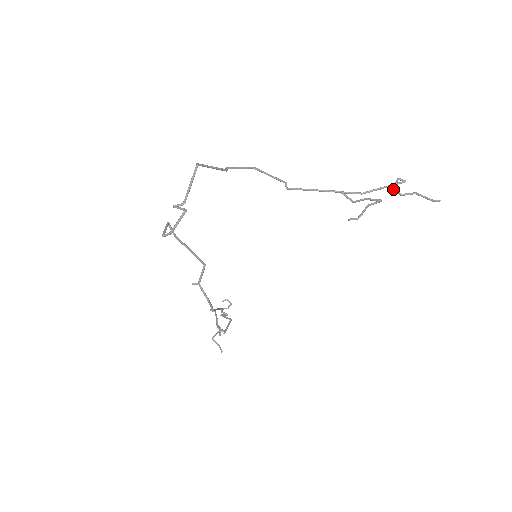
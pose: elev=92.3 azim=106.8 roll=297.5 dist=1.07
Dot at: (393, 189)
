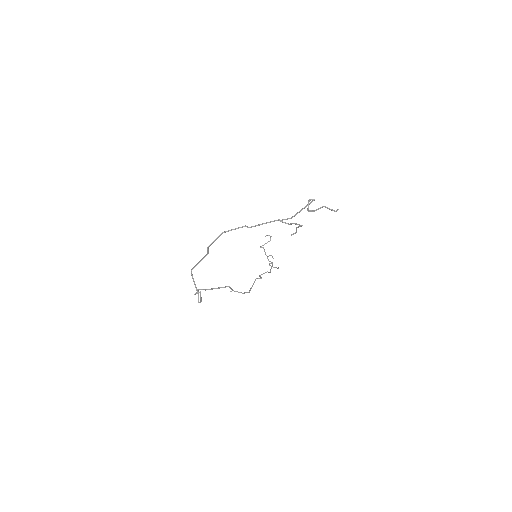
Dot at: occluded
